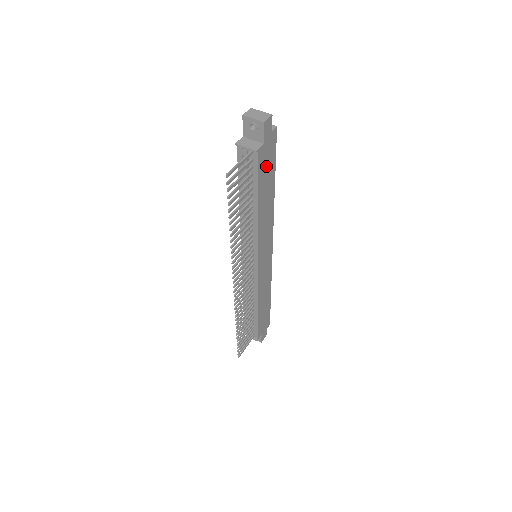
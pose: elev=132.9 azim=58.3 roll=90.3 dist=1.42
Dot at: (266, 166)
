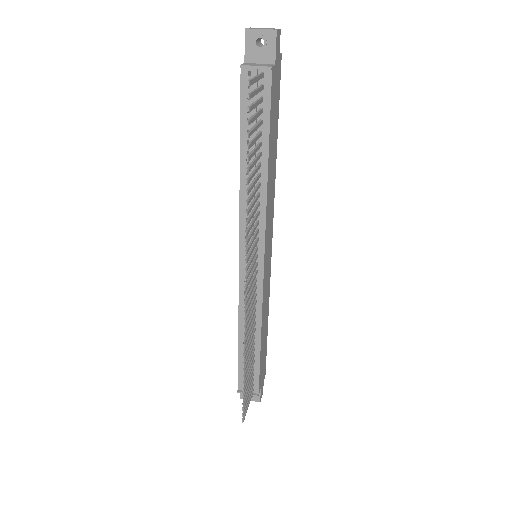
Dot at: (274, 104)
